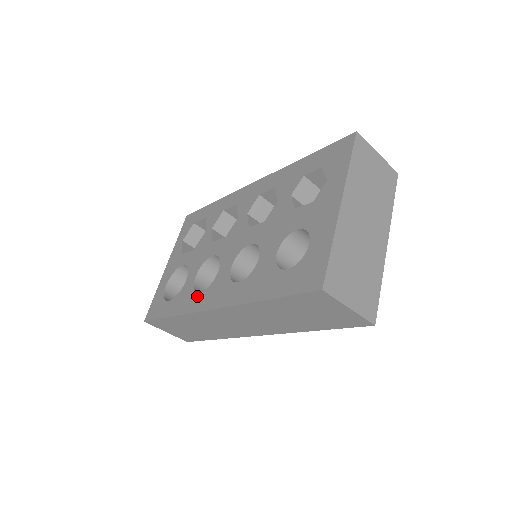
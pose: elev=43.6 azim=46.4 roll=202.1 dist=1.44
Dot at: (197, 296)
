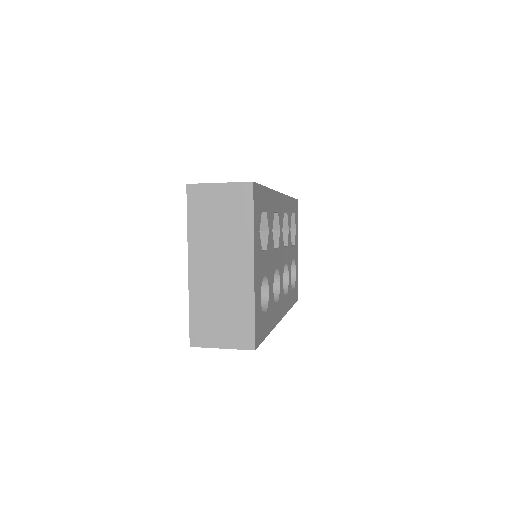
Dot at: occluded
